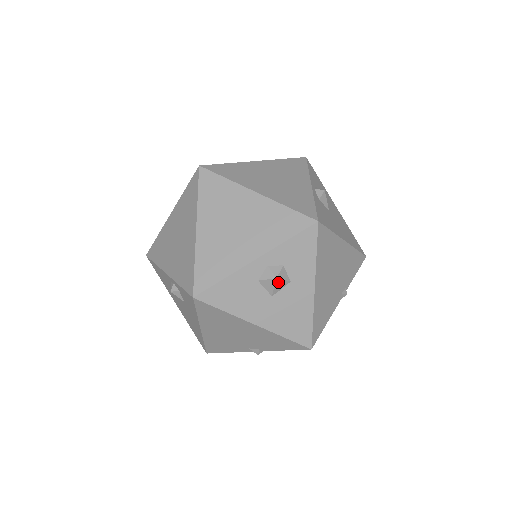
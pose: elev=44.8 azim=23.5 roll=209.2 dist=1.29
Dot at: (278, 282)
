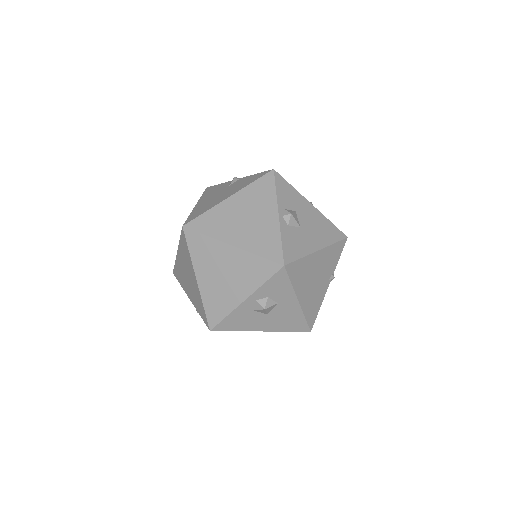
Dot at: (267, 309)
